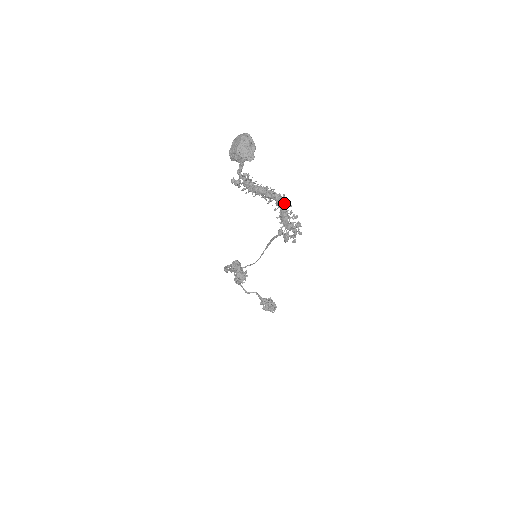
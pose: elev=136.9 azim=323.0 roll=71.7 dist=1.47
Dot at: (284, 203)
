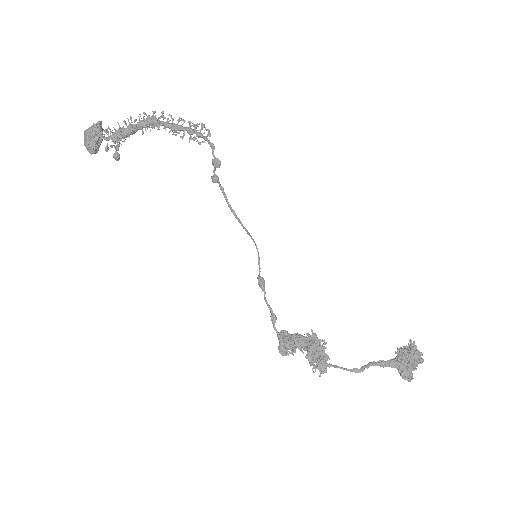
Dot at: (154, 112)
